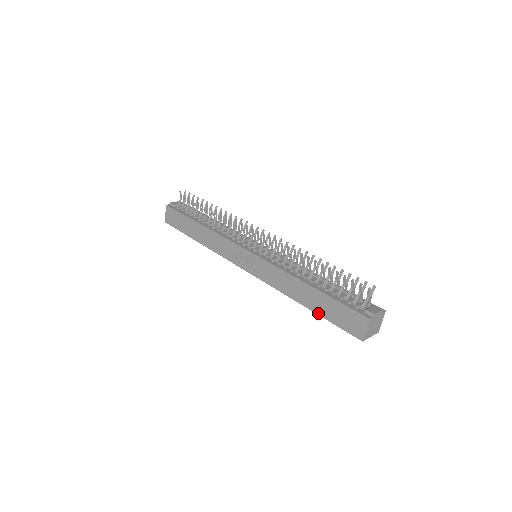
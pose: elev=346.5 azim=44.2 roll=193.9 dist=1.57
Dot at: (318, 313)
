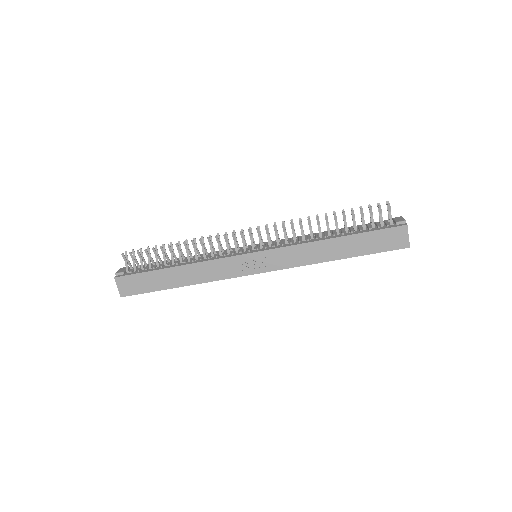
Dot at: (357, 255)
